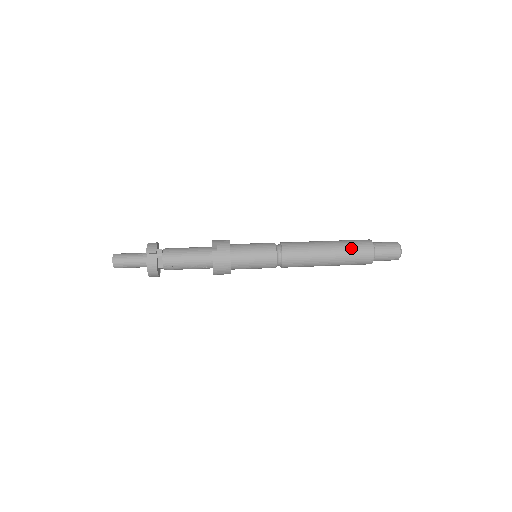
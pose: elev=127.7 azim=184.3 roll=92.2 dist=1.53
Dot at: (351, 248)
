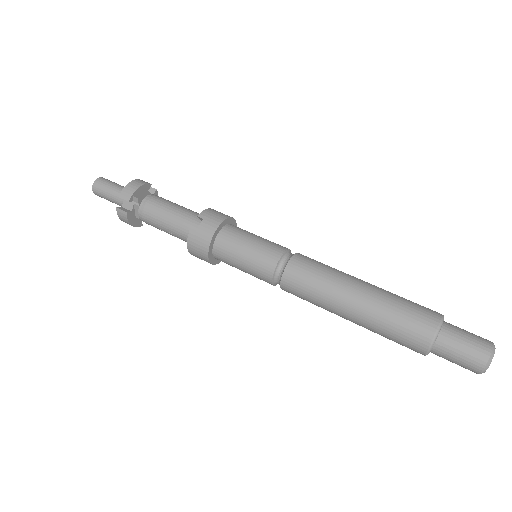
Dot at: (393, 319)
